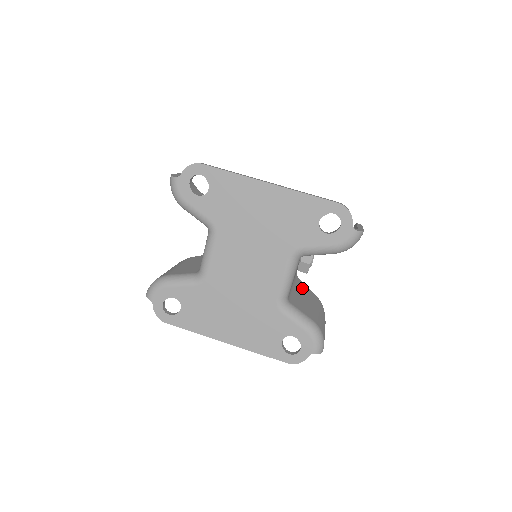
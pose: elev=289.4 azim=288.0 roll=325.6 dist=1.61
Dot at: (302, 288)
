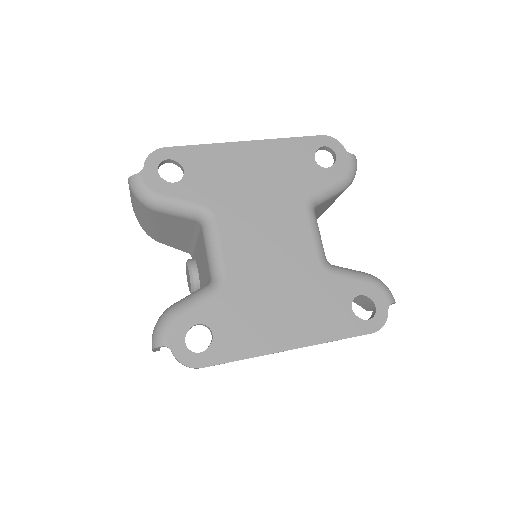
Dot at: occluded
